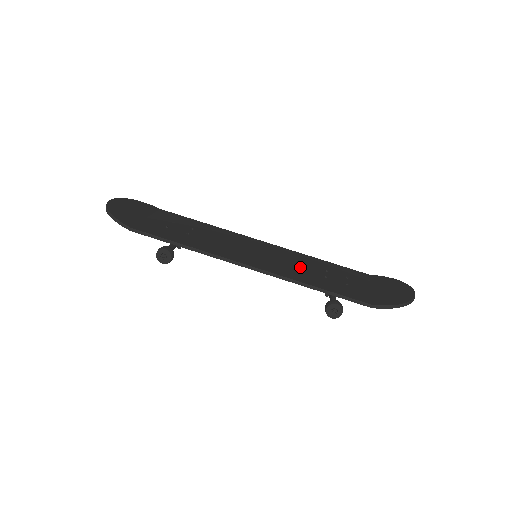
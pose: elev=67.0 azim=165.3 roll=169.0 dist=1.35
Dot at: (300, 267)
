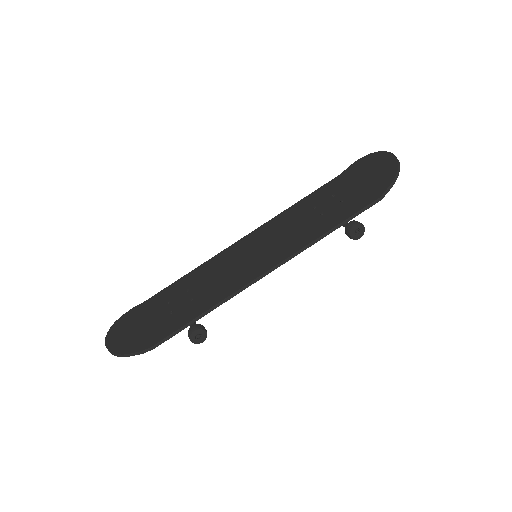
Dot at: (296, 228)
